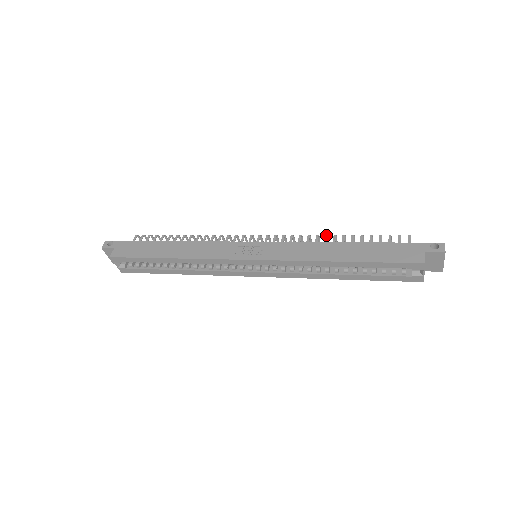
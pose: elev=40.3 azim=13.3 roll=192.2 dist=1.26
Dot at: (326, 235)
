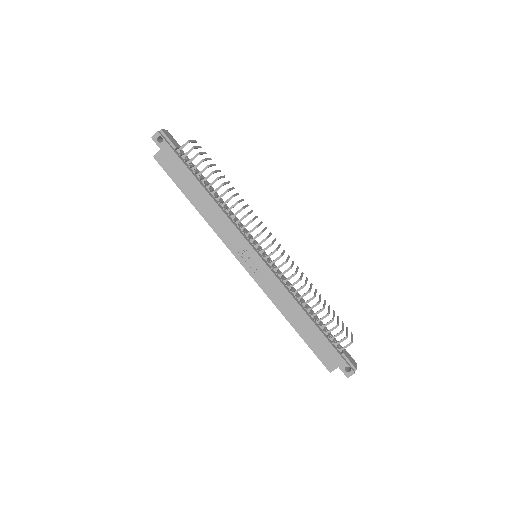
Dot at: (308, 292)
